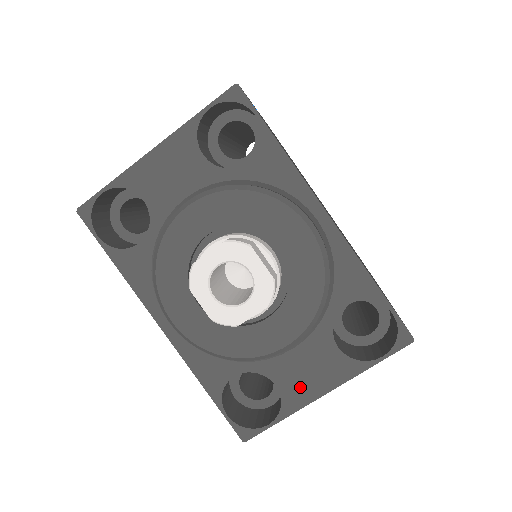
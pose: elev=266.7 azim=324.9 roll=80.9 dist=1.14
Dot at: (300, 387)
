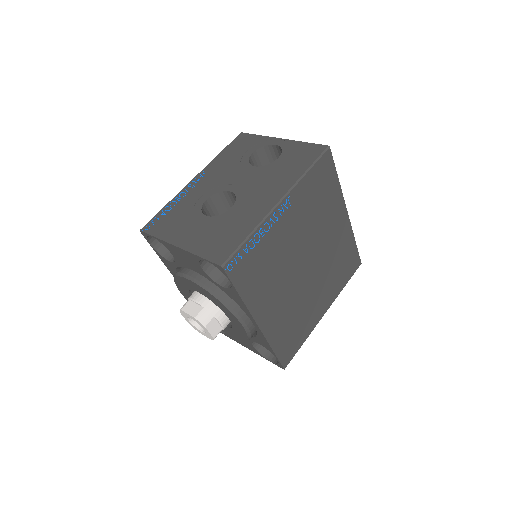
Dot at: (235, 338)
